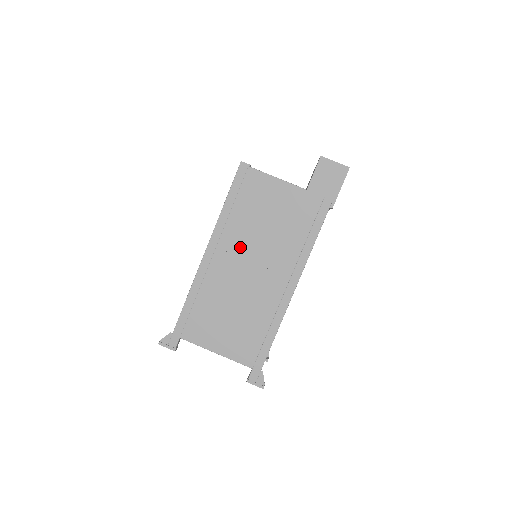
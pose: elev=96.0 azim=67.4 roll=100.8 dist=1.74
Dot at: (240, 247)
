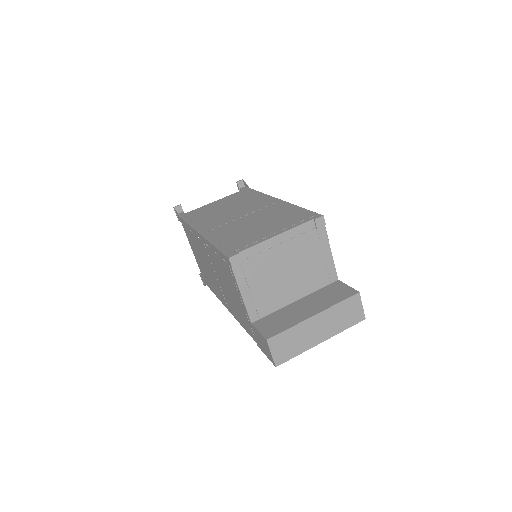
Dot at: (213, 263)
